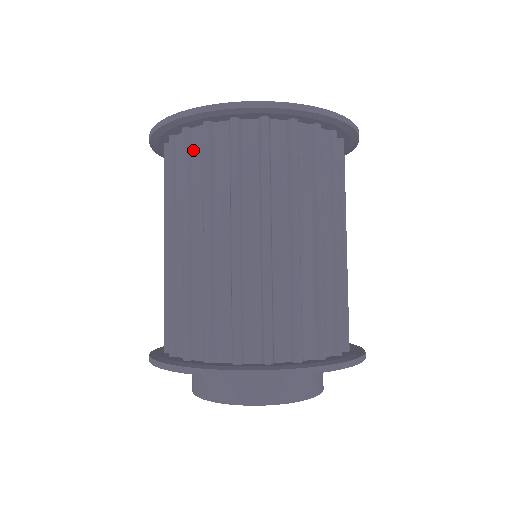
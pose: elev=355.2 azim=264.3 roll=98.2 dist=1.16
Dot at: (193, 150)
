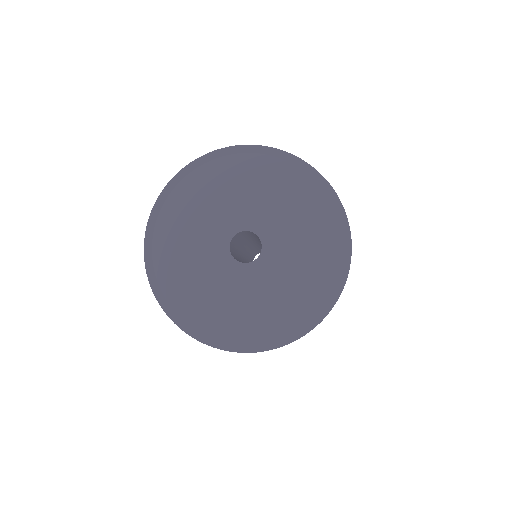
Dot at: occluded
